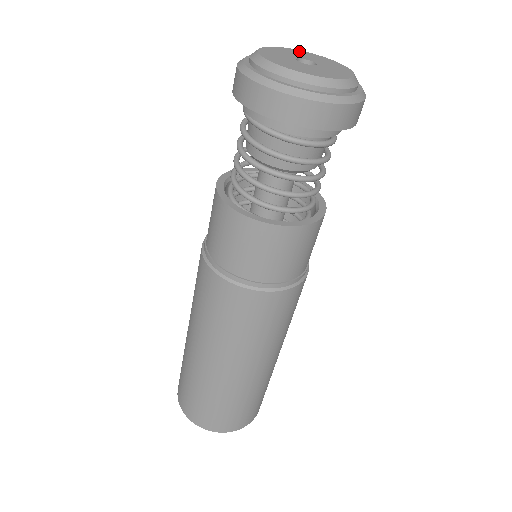
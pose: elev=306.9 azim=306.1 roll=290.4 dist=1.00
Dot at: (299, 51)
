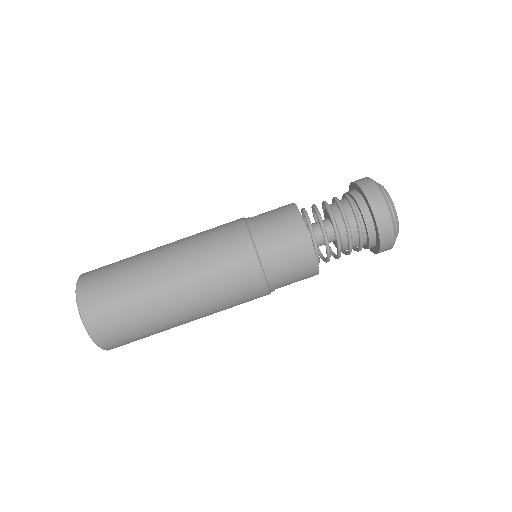
Dot at: occluded
